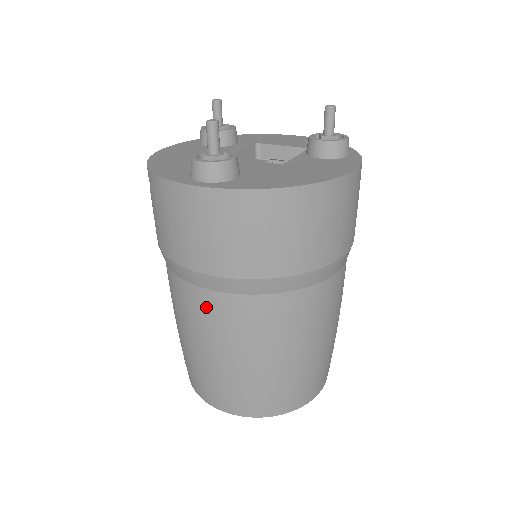
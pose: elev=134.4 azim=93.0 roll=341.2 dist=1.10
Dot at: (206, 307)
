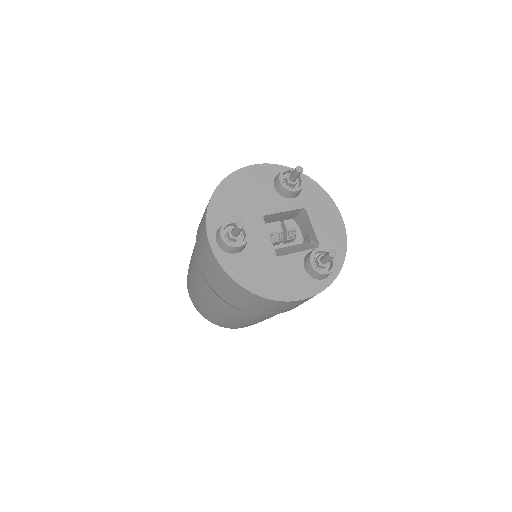
Dot at: (197, 269)
